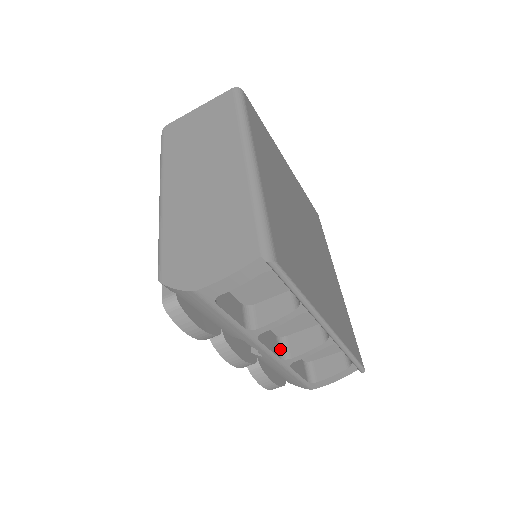
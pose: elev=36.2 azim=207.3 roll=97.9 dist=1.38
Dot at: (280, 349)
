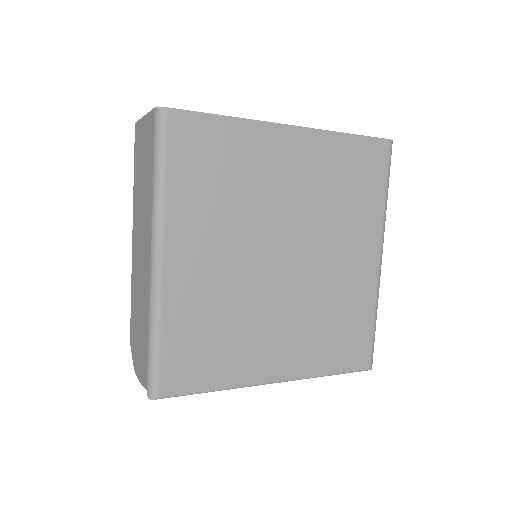
Dot at: occluded
